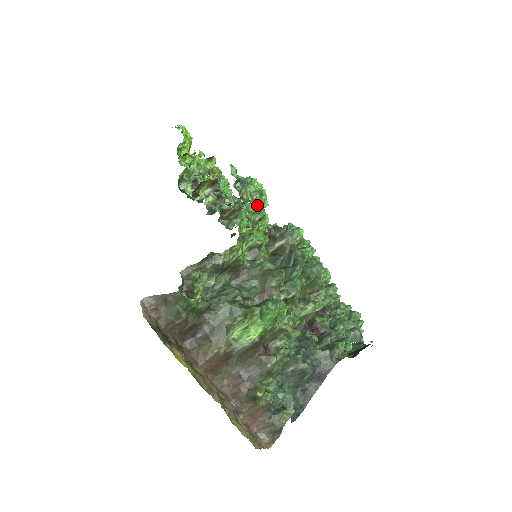
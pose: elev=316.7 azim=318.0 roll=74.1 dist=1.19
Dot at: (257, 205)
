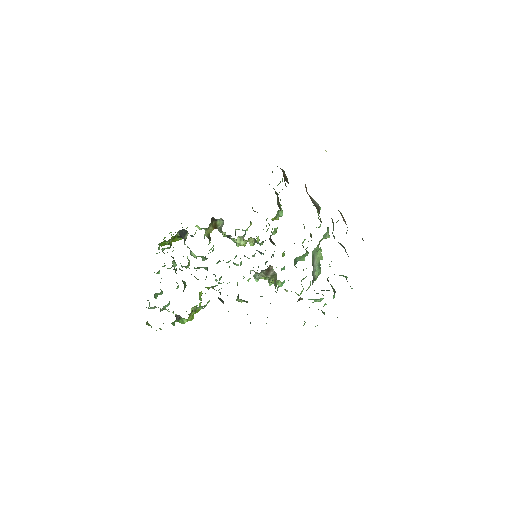
Dot at: occluded
